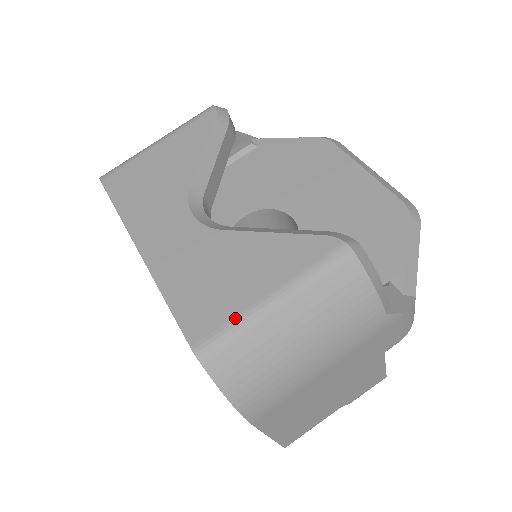
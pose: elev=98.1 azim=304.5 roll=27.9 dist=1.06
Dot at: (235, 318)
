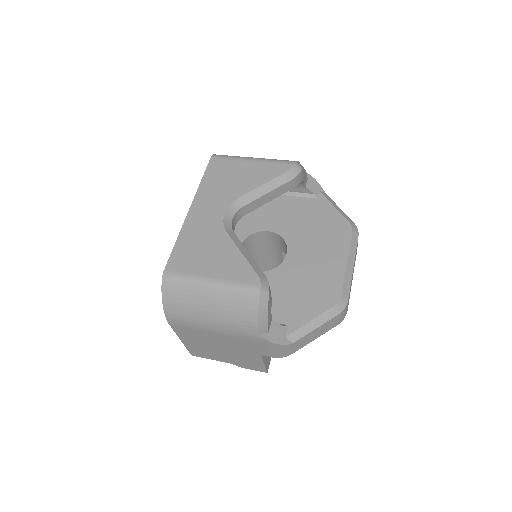
Dot at: (190, 275)
